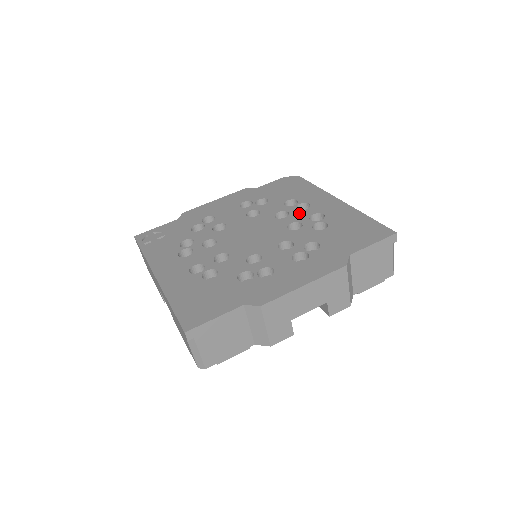
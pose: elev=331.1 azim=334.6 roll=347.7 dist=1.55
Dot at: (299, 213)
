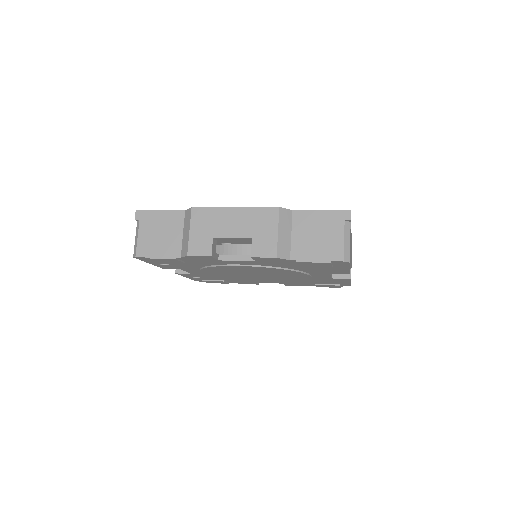
Dot at: occluded
